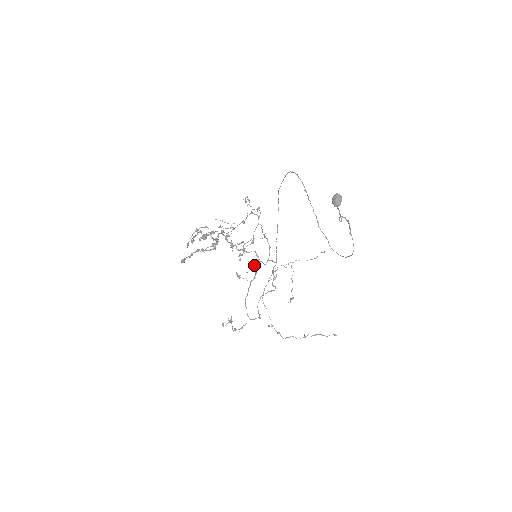
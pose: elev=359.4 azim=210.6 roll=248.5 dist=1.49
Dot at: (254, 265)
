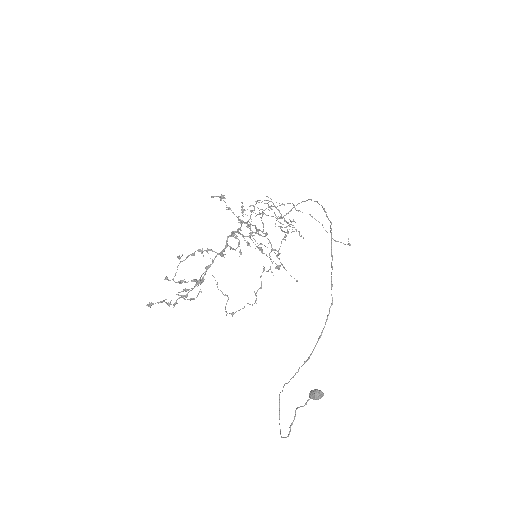
Dot at: occluded
